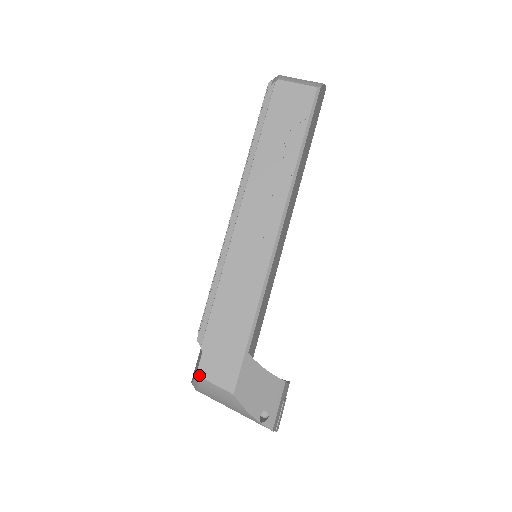
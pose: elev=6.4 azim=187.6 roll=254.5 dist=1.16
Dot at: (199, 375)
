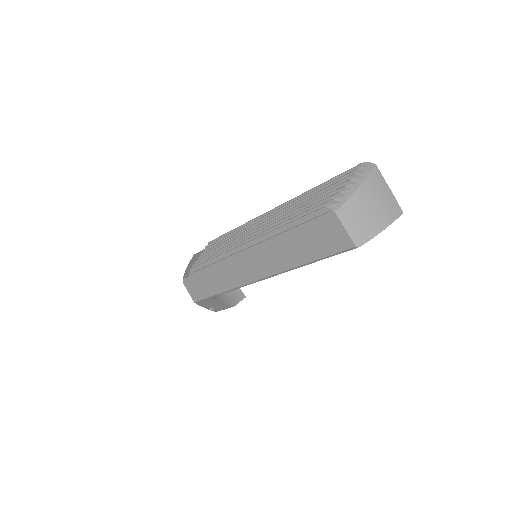
Dot at: (183, 280)
